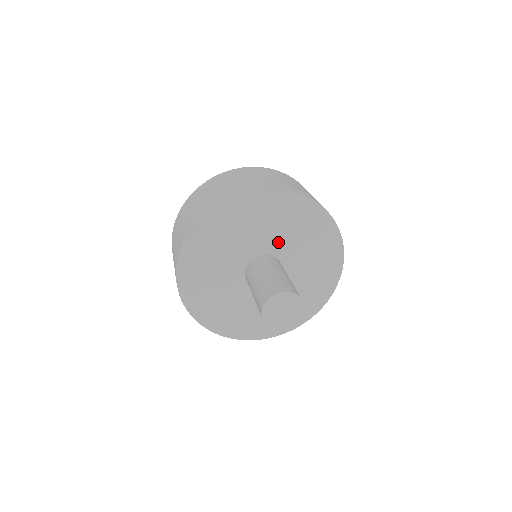
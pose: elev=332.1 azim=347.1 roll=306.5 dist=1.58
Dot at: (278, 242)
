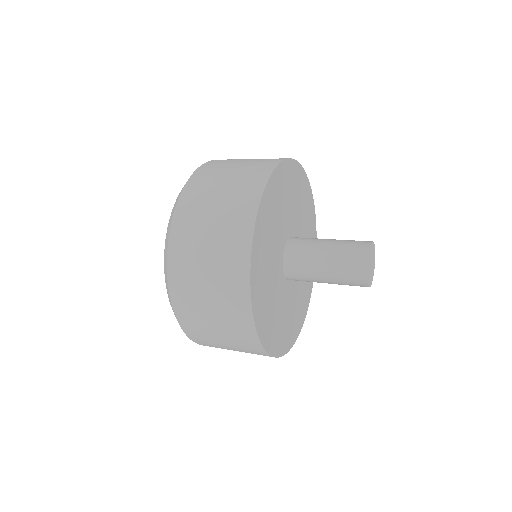
Dot at: (300, 237)
